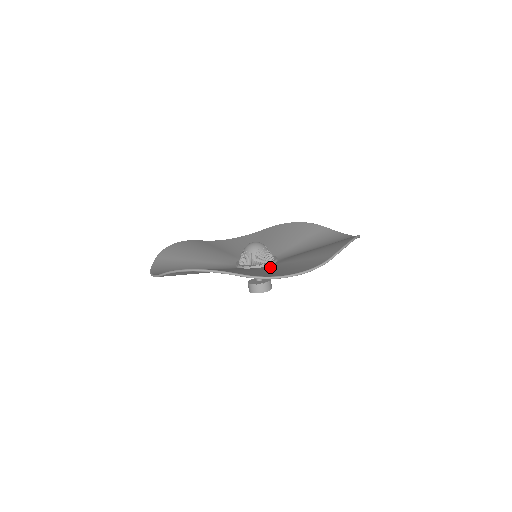
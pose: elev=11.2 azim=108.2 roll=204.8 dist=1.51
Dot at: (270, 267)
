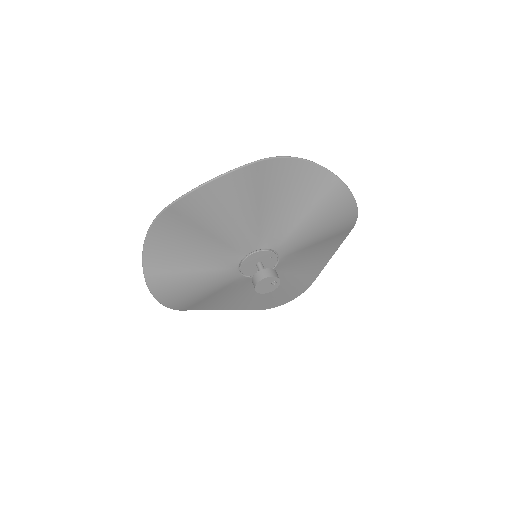
Dot at: (246, 237)
